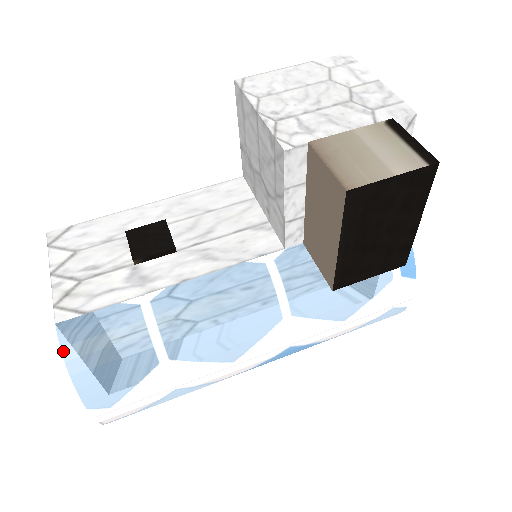
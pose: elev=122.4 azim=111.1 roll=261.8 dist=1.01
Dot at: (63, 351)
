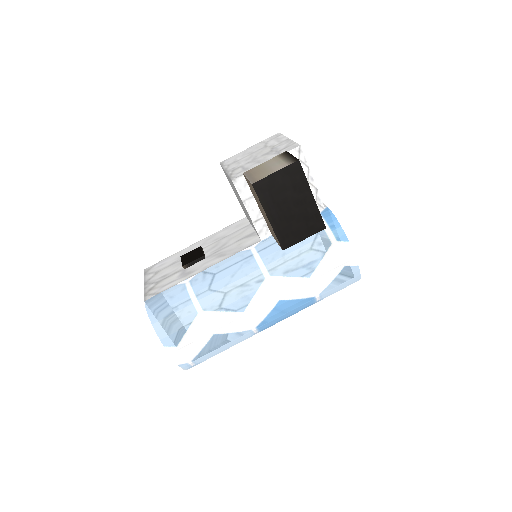
Dot at: (148, 312)
